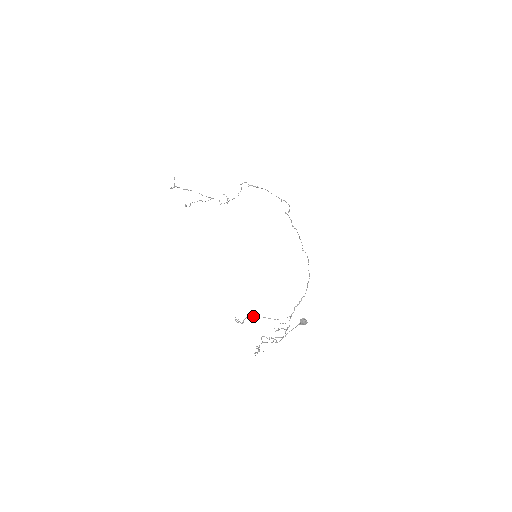
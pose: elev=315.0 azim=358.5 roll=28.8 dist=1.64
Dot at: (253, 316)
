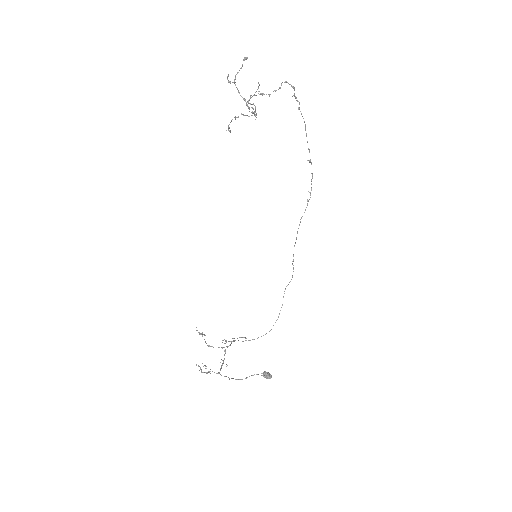
Dot at: occluded
